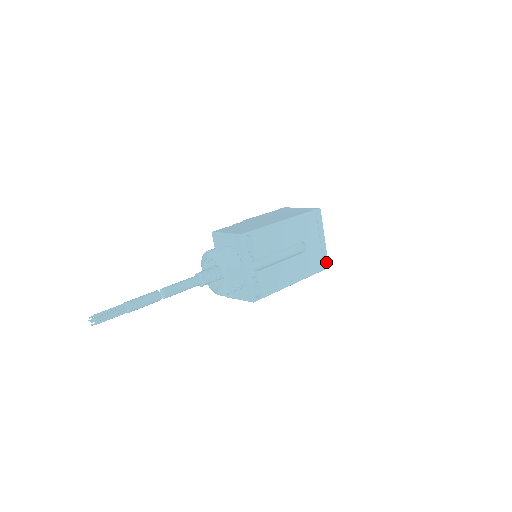
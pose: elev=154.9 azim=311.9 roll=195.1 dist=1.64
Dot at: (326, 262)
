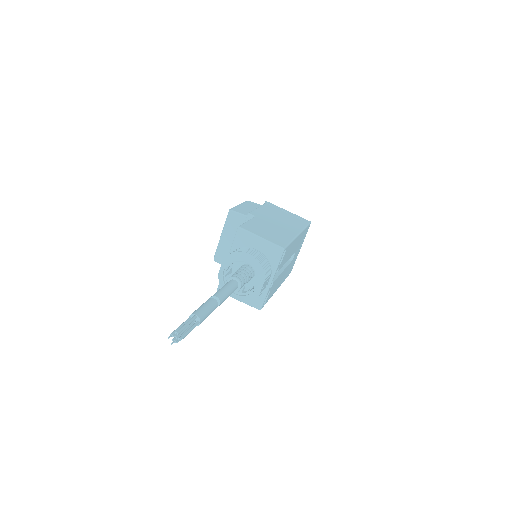
Dot at: (292, 268)
